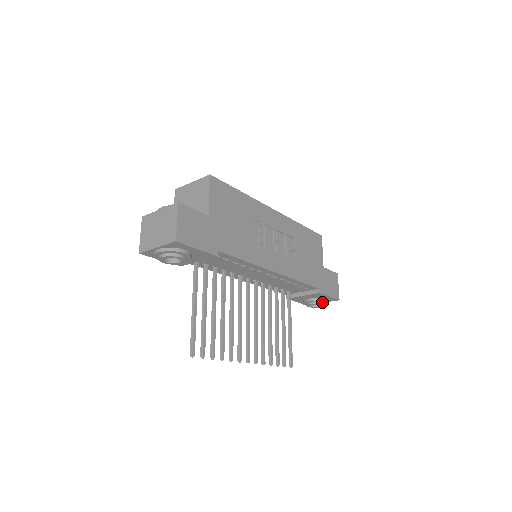
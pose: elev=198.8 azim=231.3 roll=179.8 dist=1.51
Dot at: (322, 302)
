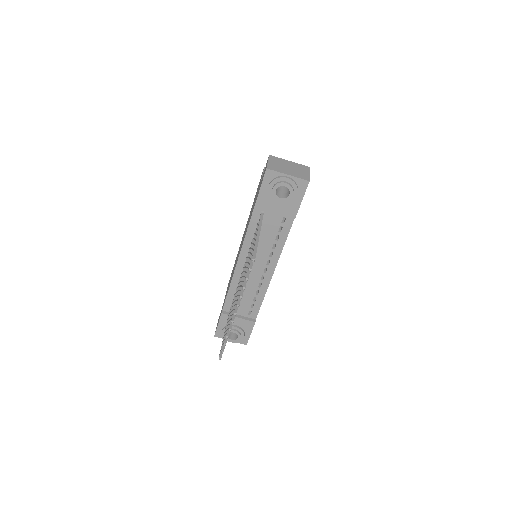
Dot at: (241, 335)
